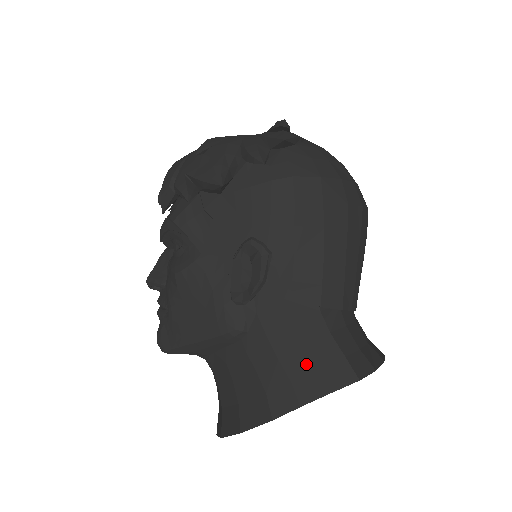
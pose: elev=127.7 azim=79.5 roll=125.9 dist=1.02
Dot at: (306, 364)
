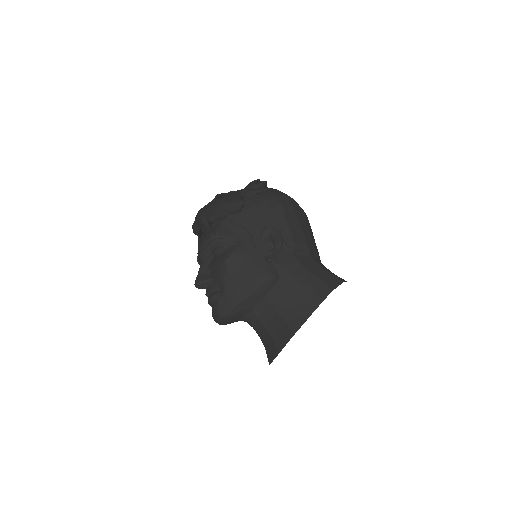
Dot at: (317, 280)
